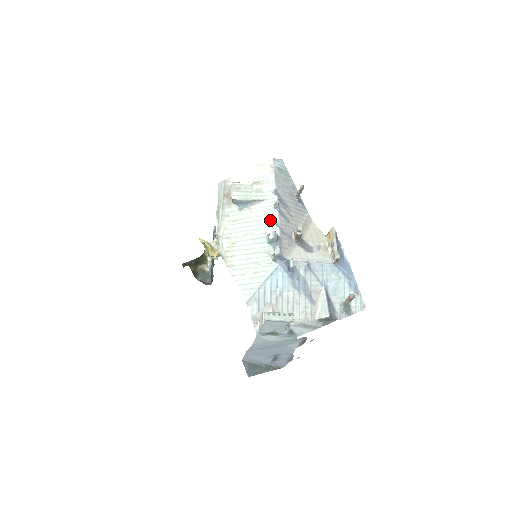
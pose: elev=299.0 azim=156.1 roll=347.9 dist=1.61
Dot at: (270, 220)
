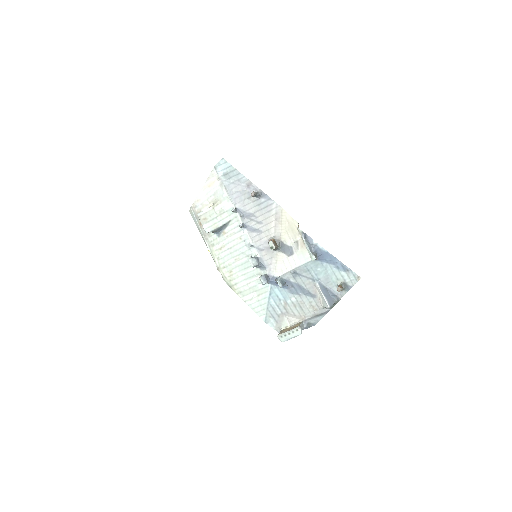
Dot at: (245, 242)
